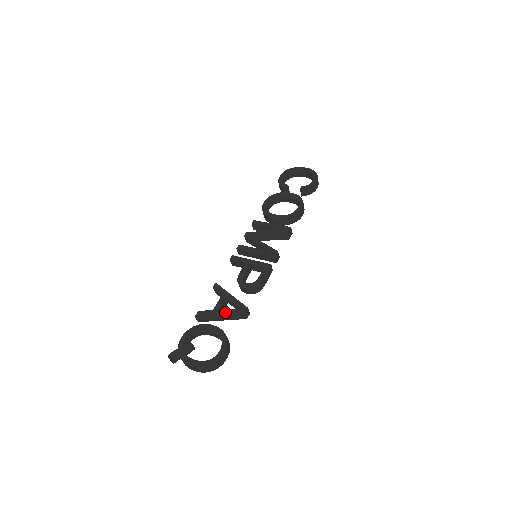
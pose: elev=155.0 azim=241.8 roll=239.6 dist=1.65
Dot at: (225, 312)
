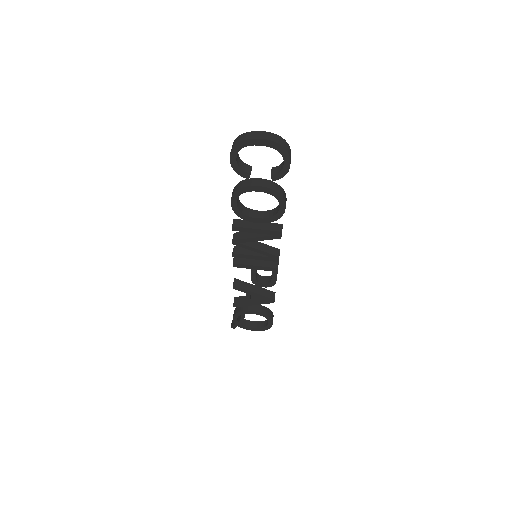
Dot at: (257, 304)
